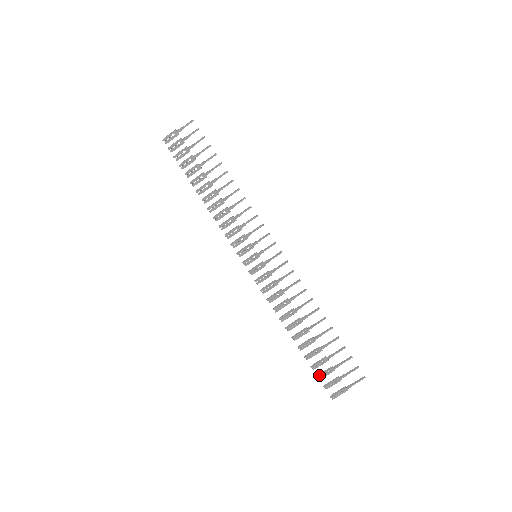
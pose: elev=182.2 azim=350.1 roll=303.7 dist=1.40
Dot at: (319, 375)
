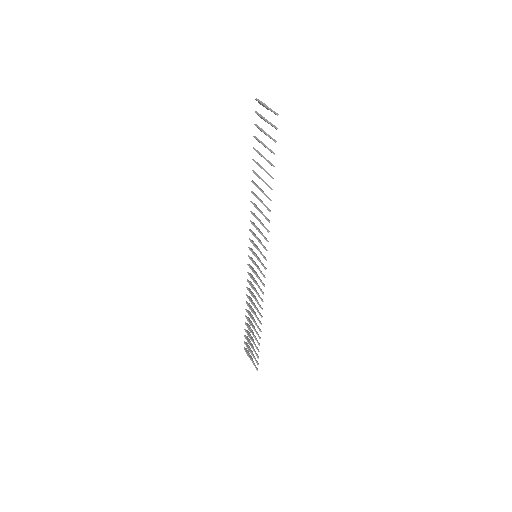
Dot at: (245, 337)
